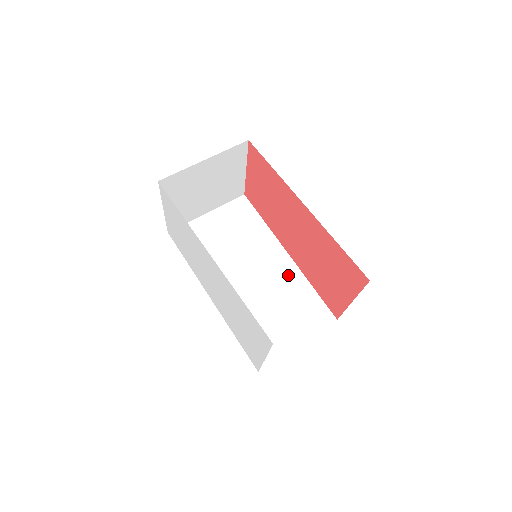
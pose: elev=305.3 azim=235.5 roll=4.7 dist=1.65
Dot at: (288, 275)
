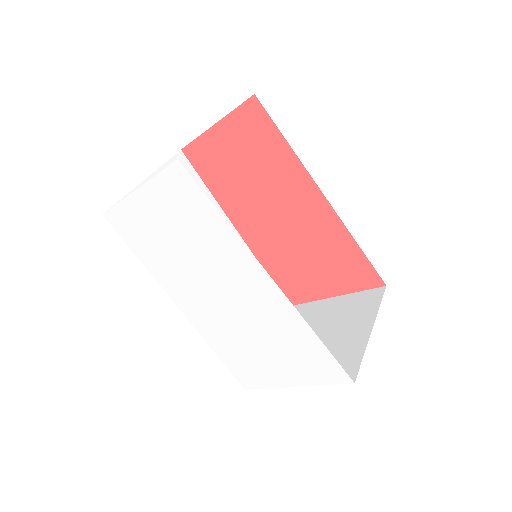
Dot at: occluded
